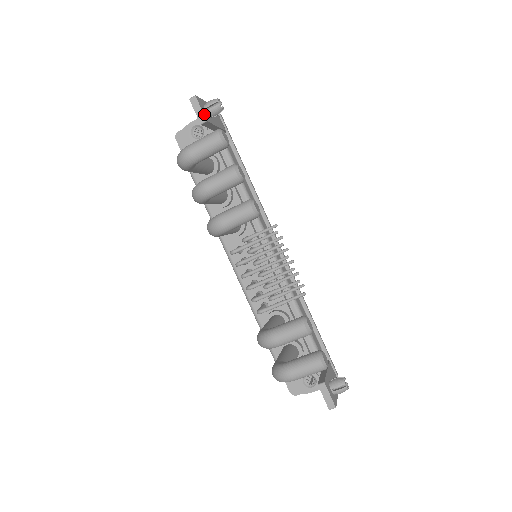
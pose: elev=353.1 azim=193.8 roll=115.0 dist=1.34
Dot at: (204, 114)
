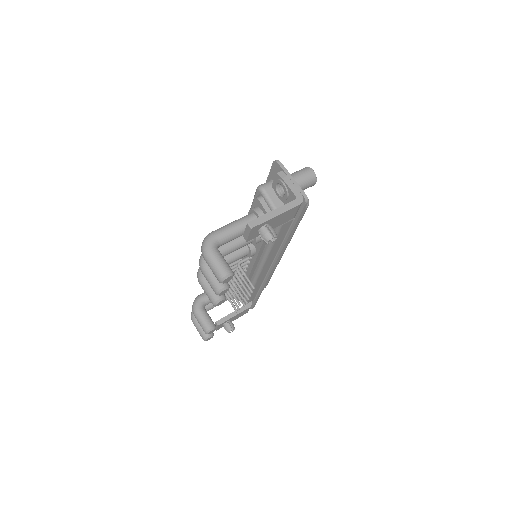
Dot at: (249, 238)
